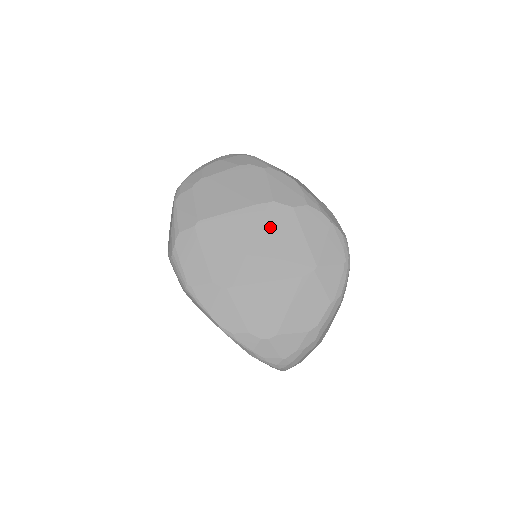
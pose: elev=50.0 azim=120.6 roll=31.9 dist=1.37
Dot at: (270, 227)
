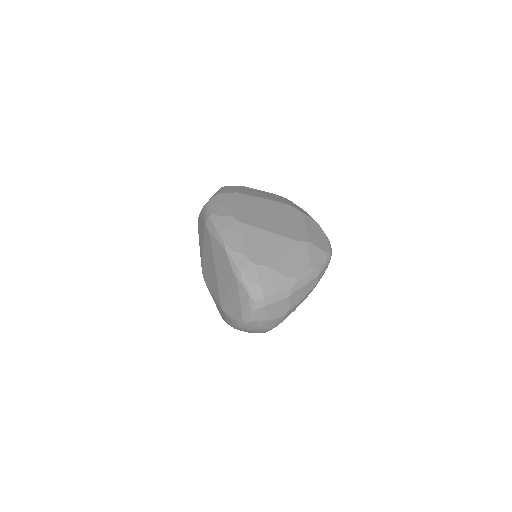
Dot at: (283, 213)
